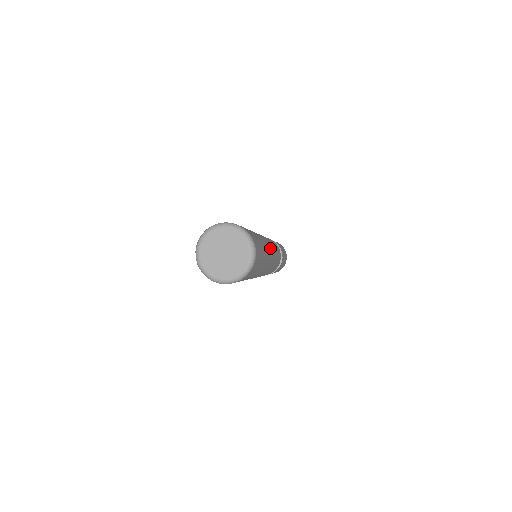
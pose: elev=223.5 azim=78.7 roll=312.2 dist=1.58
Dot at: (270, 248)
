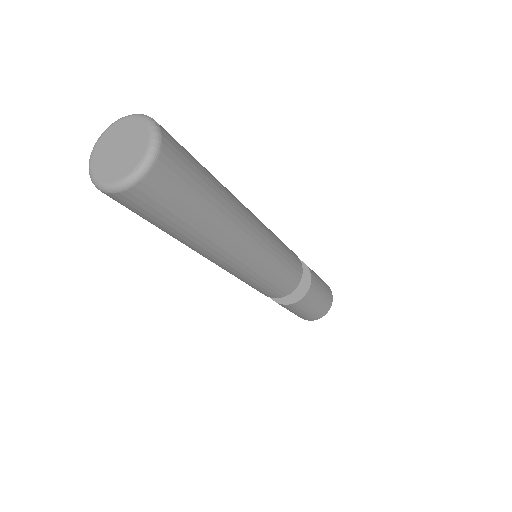
Dot at: (252, 219)
